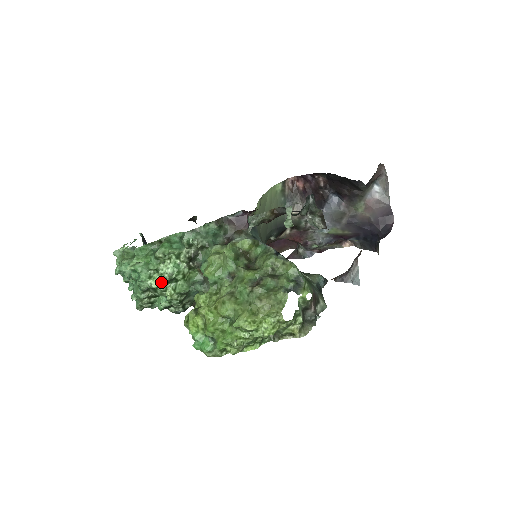
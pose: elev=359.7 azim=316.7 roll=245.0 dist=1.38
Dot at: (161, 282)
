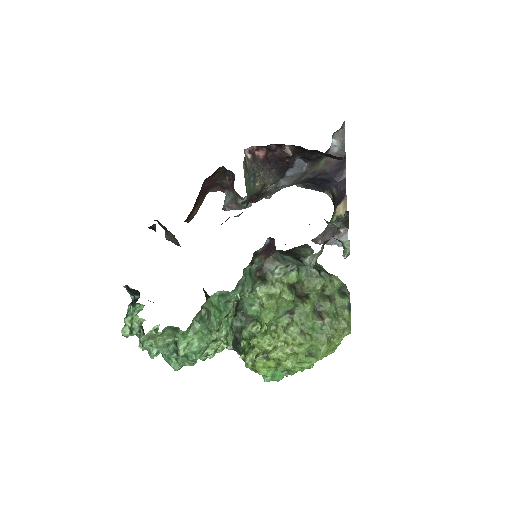
Dot at: (217, 347)
